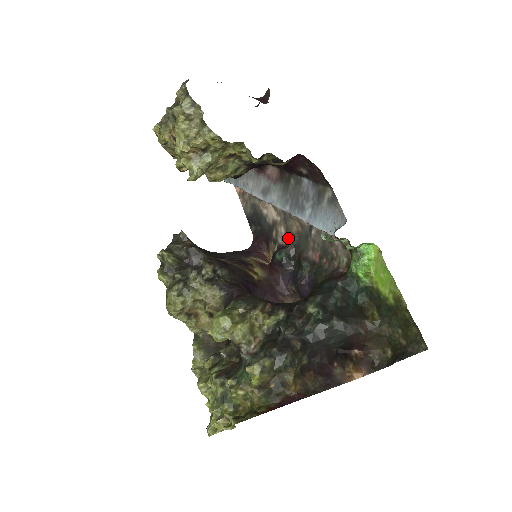
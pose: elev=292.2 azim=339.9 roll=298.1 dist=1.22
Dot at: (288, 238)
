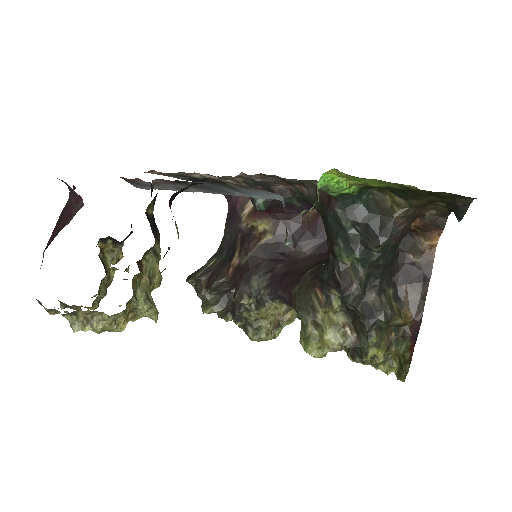
Dot at: (244, 183)
